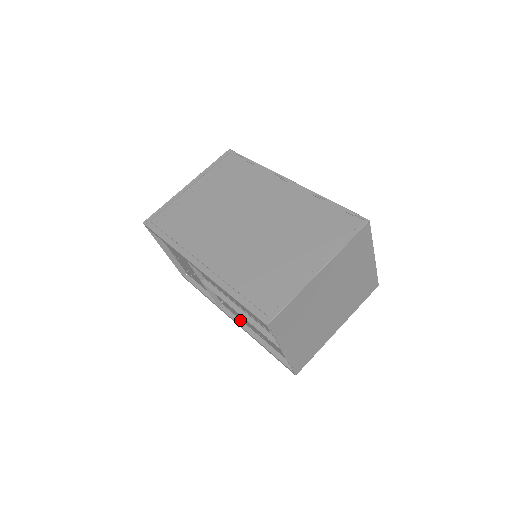
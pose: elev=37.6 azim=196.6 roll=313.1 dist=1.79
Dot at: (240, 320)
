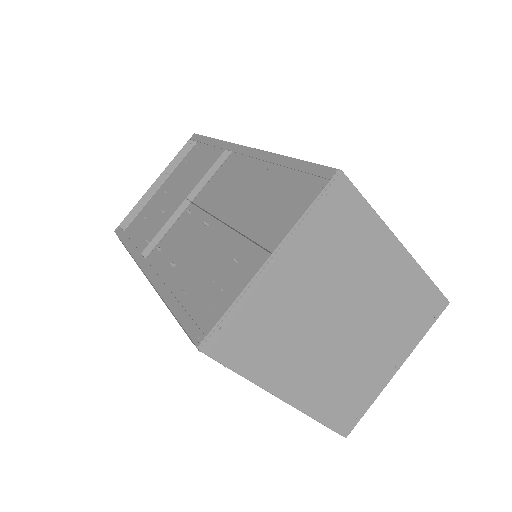
Dot at: occluded
